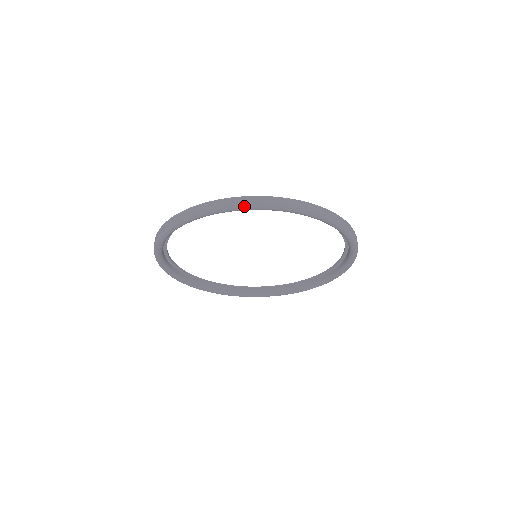
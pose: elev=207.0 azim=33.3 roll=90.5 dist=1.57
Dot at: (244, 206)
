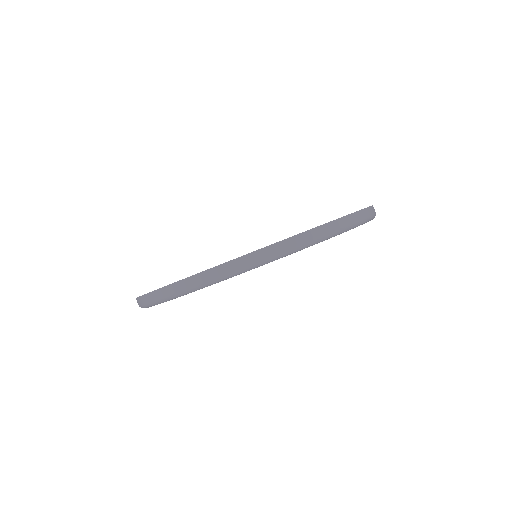
Dot at: occluded
